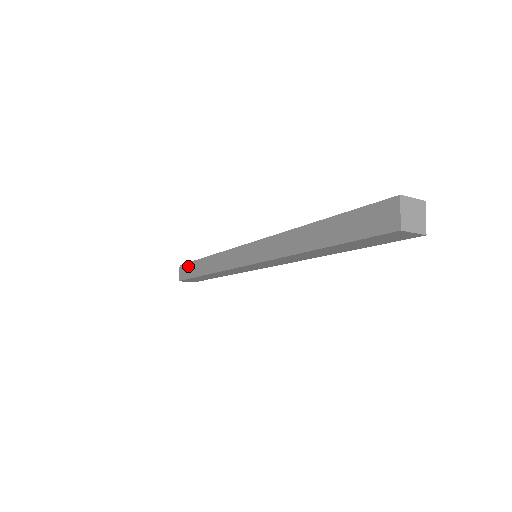
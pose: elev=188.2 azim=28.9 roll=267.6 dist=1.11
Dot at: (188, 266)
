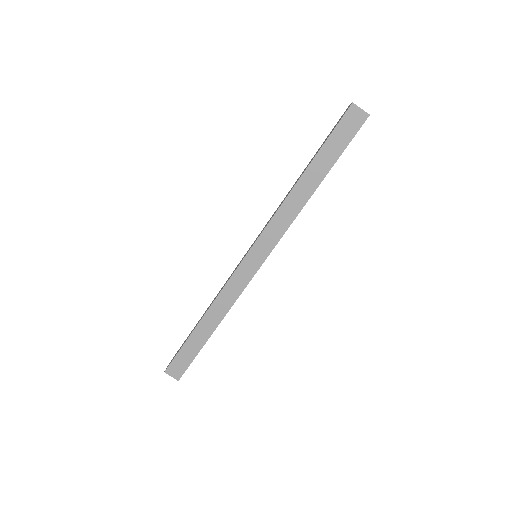
Dot at: (181, 346)
